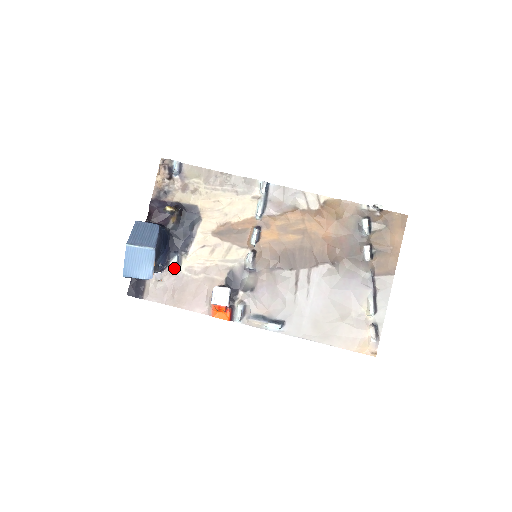
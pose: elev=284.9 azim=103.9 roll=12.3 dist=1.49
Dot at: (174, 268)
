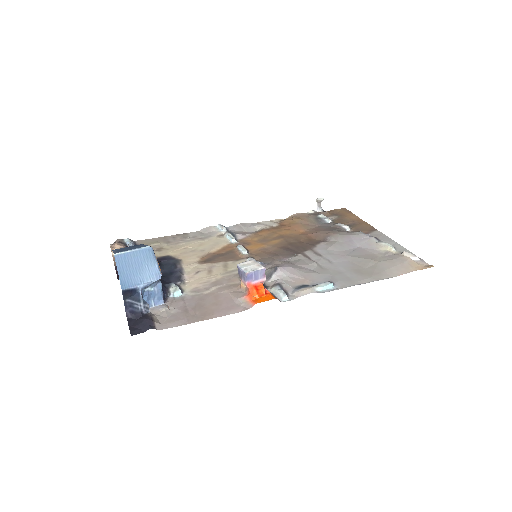
Dot at: (177, 294)
